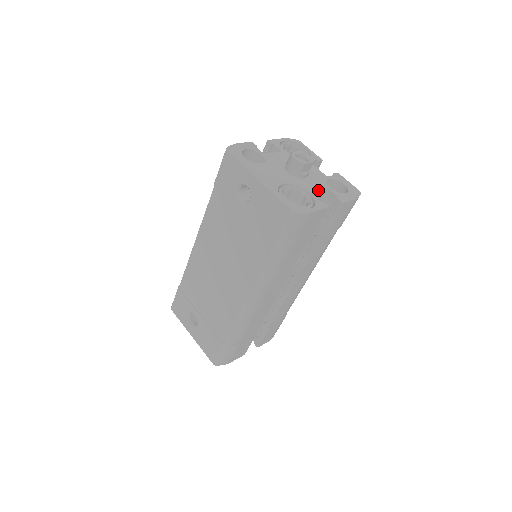
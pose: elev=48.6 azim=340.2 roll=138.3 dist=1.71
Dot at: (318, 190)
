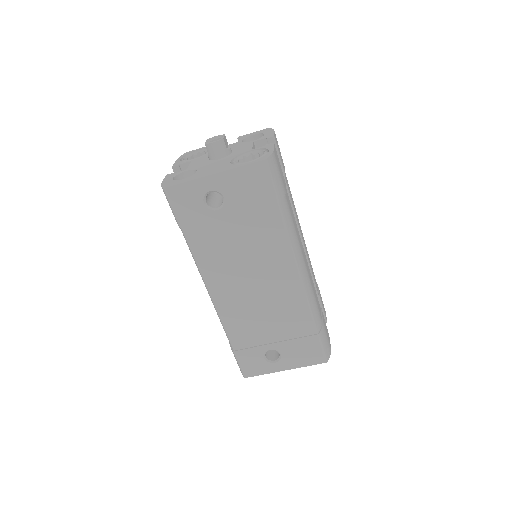
Dot at: (251, 146)
